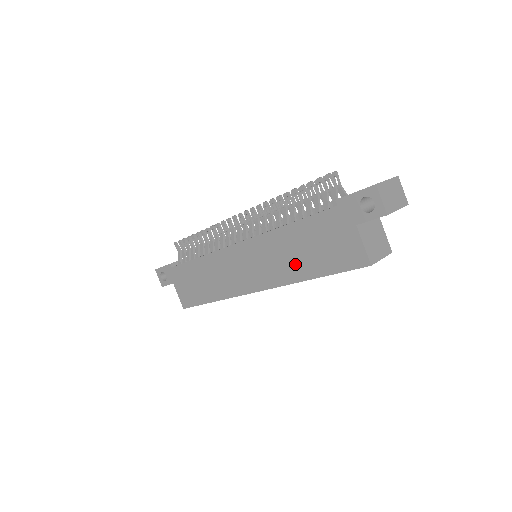
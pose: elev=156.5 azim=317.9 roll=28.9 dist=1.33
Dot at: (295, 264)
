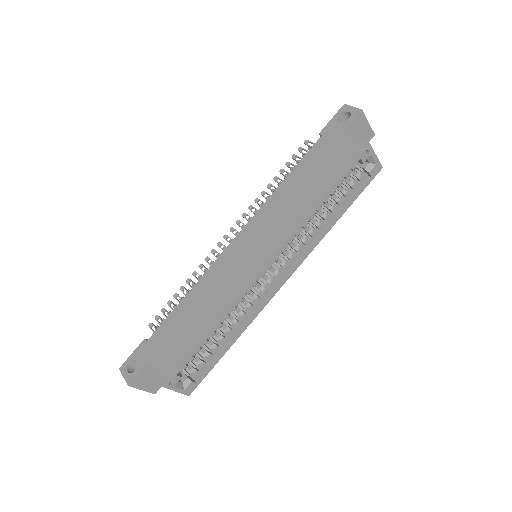
Dot at: (302, 201)
